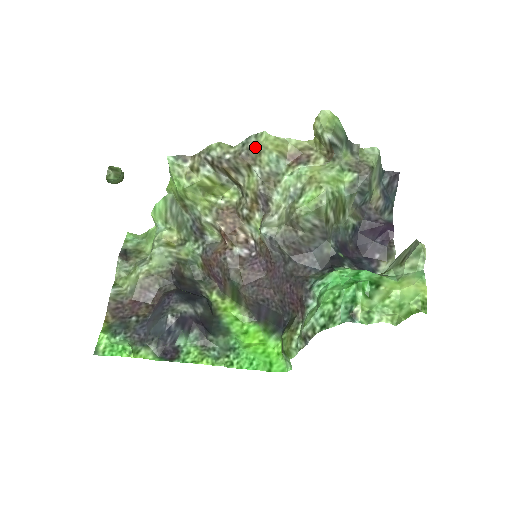
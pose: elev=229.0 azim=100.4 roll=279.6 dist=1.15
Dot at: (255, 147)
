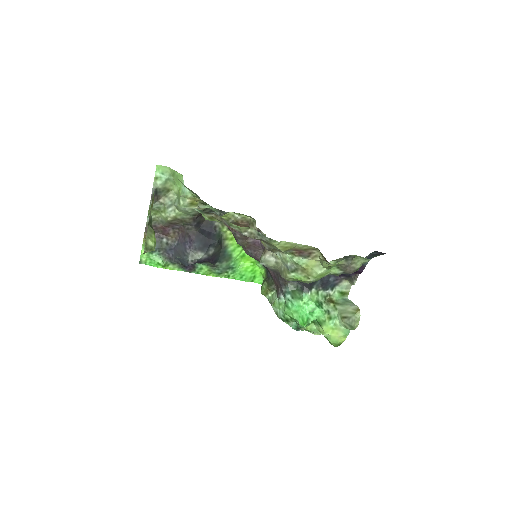
Dot at: (267, 242)
